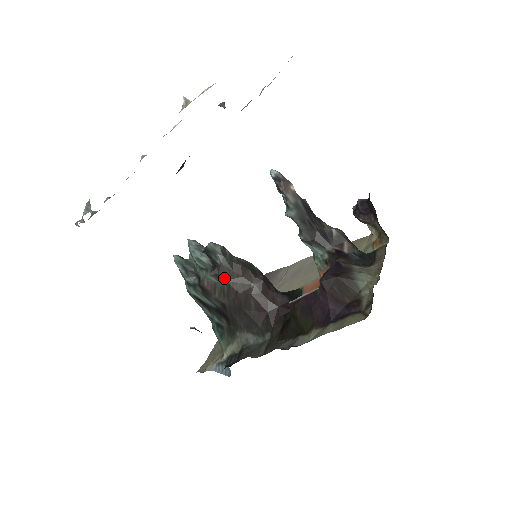
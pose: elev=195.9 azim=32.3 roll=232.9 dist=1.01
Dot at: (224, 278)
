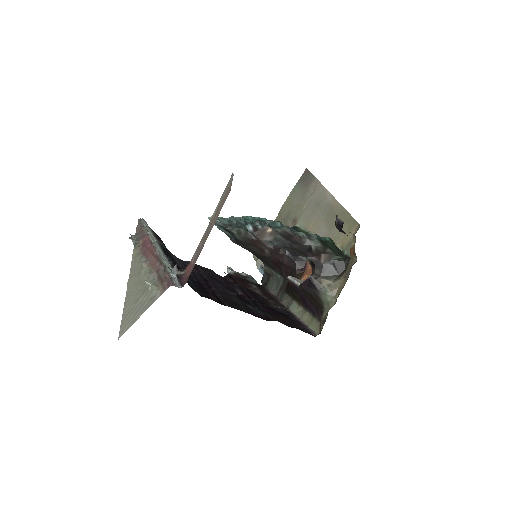
Dot at: (244, 245)
